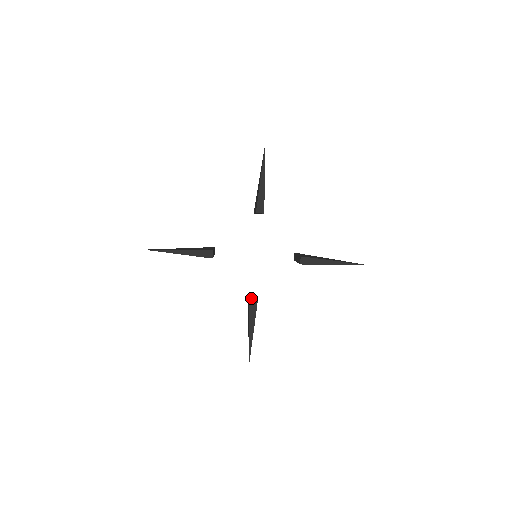
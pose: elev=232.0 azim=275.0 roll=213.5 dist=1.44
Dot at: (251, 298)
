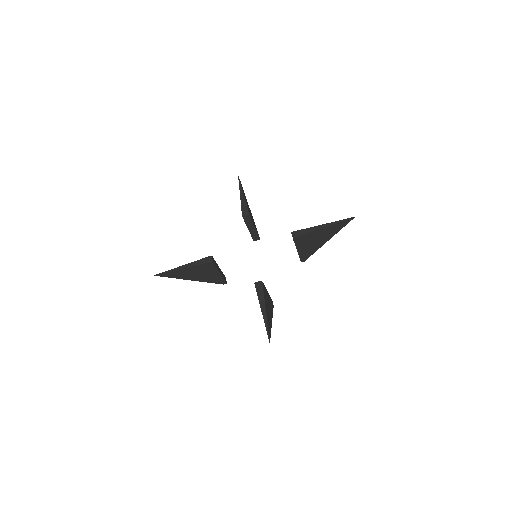
Dot at: occluded
